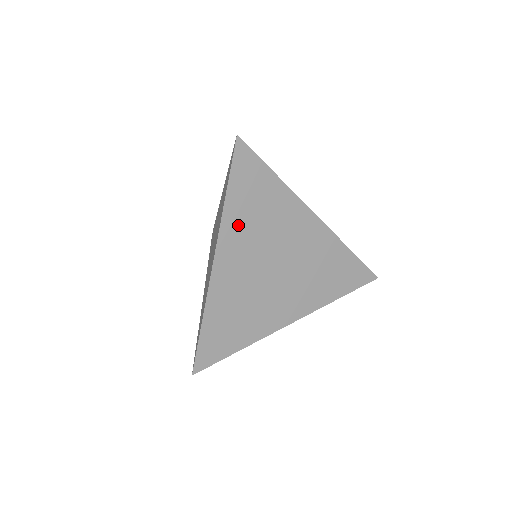
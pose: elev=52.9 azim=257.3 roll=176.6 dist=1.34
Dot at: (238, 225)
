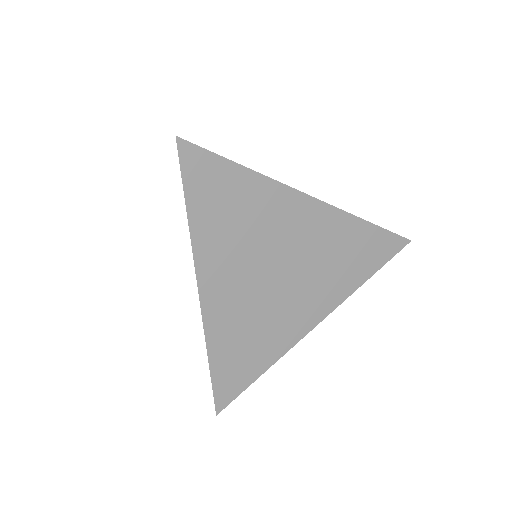
Dot at: (215, 243)
